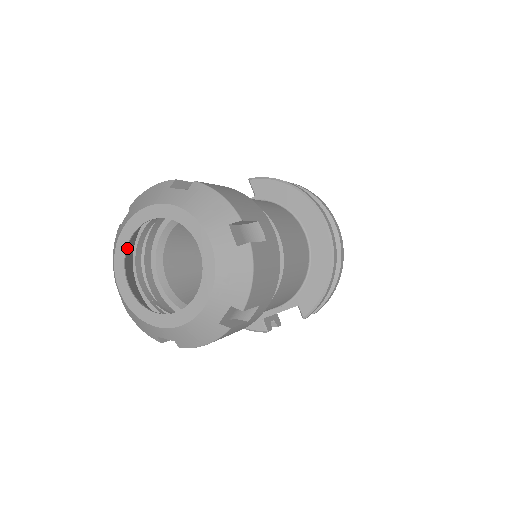
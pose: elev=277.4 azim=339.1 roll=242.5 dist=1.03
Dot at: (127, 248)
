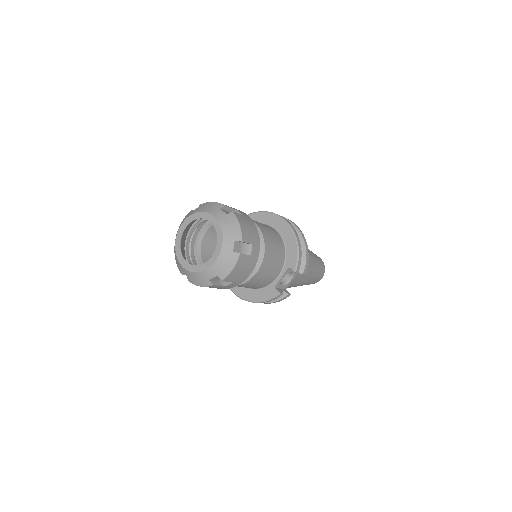
Dot at: (181, 247)
